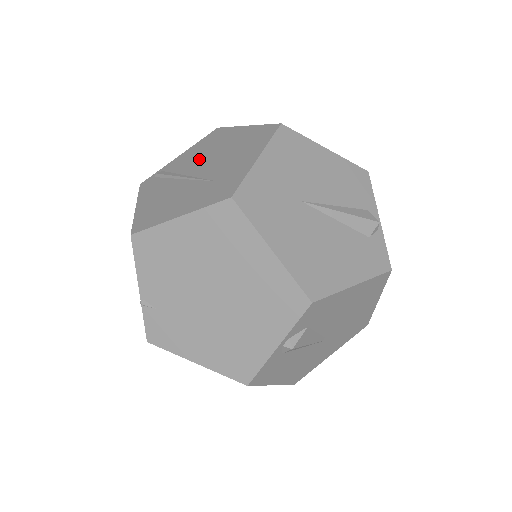
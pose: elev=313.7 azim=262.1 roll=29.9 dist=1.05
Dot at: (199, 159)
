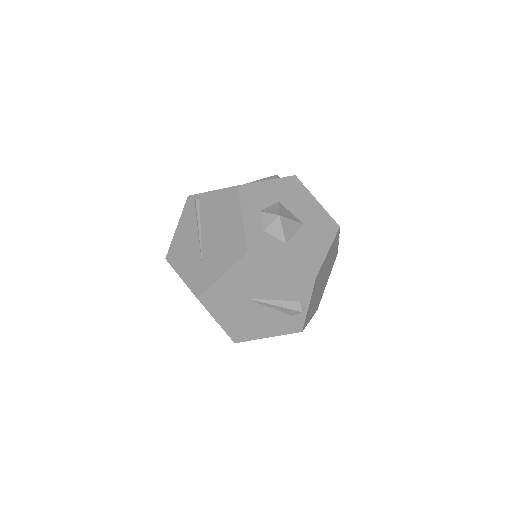
Dot at: (212, 221)
